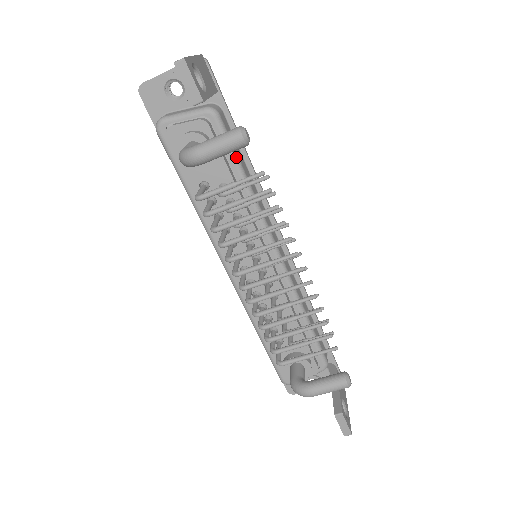
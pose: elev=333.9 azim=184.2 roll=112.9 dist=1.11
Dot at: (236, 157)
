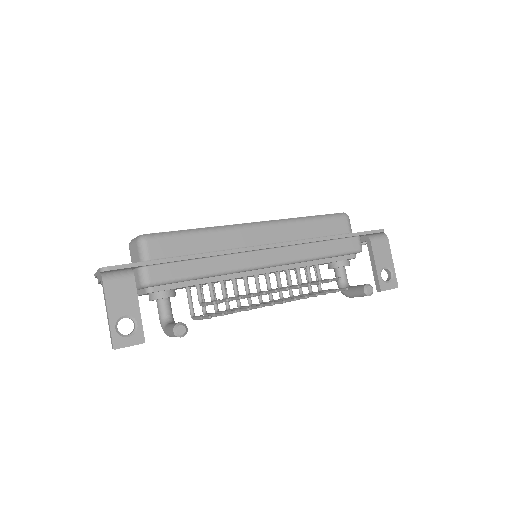
Dot at: (186, 279)
